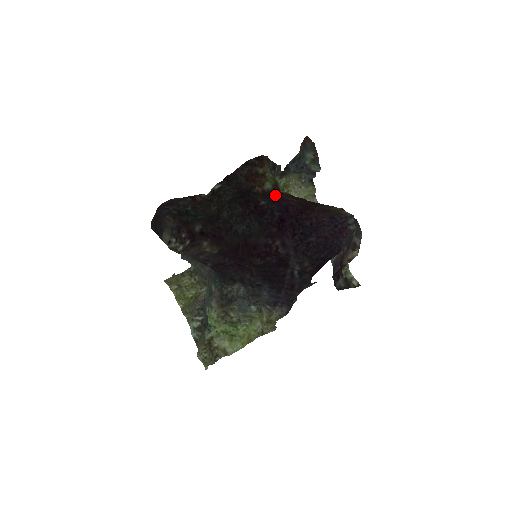
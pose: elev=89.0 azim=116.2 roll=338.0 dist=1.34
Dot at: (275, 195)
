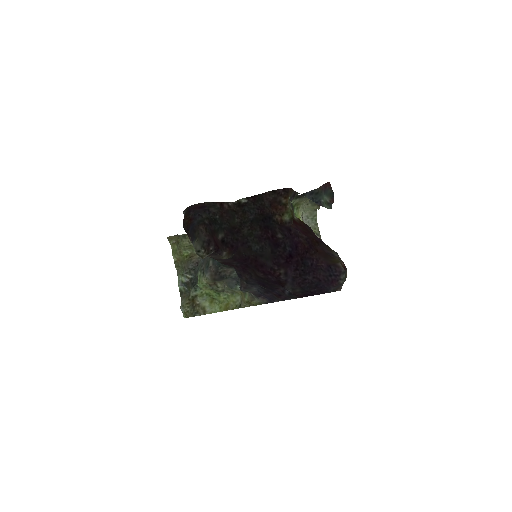
Dot at: (290, 228)
